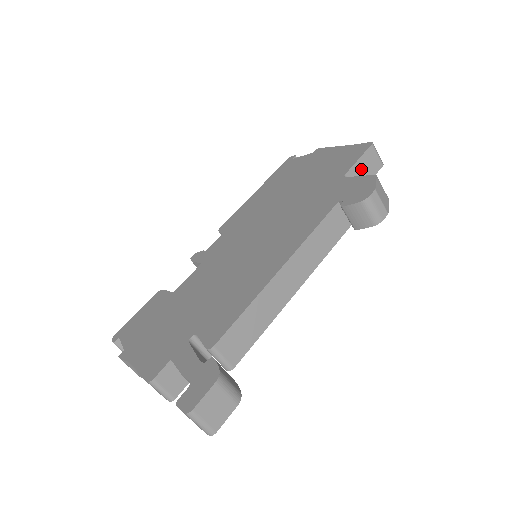
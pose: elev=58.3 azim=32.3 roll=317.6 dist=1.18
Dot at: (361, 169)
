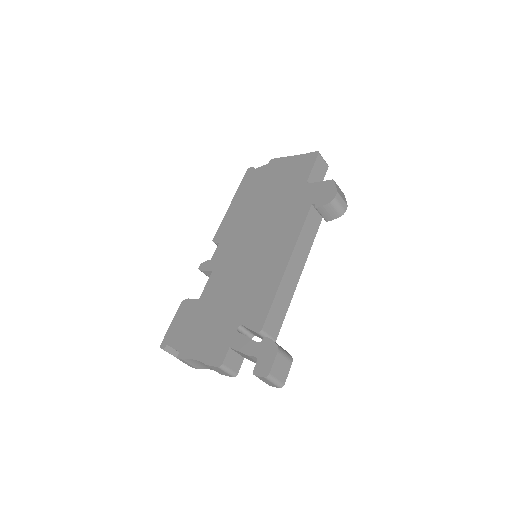
Dot at: (316, 174)
